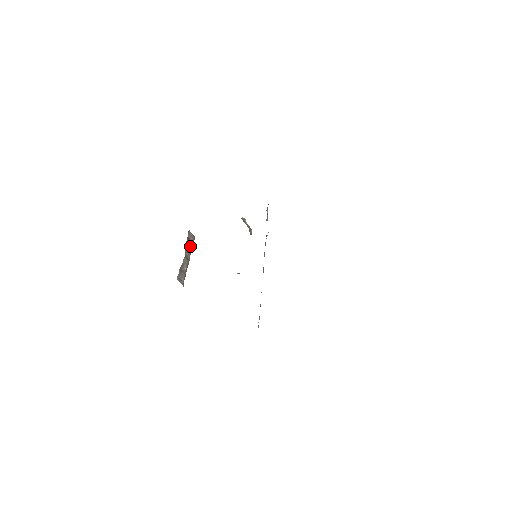
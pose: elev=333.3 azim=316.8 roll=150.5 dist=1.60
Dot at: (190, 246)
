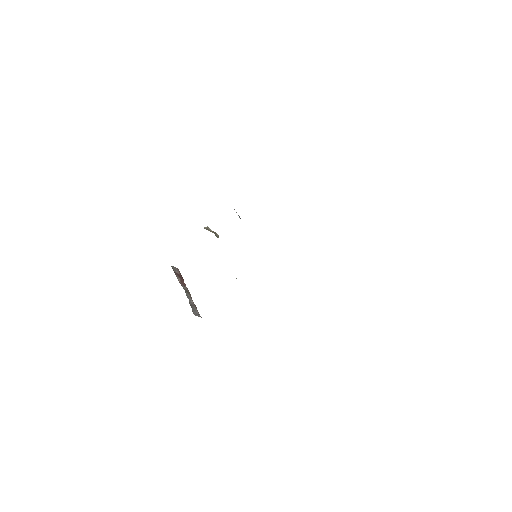
Dot at: (181, 279)
